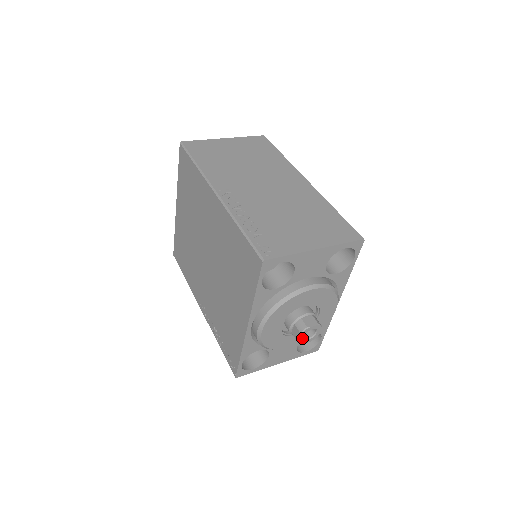
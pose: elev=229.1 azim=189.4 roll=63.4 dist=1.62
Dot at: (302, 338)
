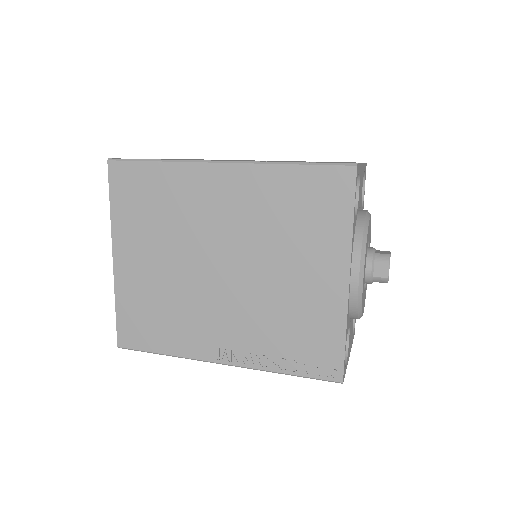
Dot at: occluded
